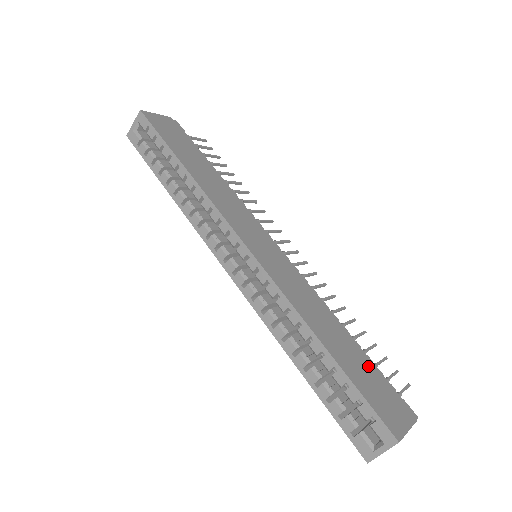
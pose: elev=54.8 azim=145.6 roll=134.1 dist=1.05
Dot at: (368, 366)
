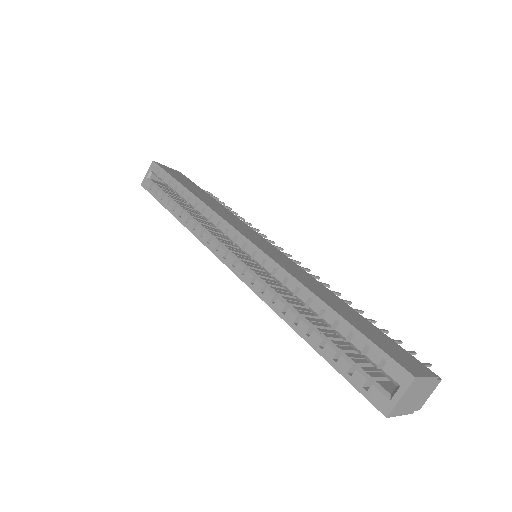
Dot at: (376, 329)
